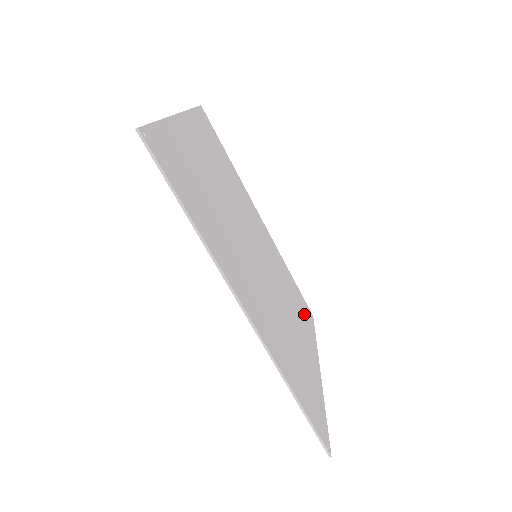
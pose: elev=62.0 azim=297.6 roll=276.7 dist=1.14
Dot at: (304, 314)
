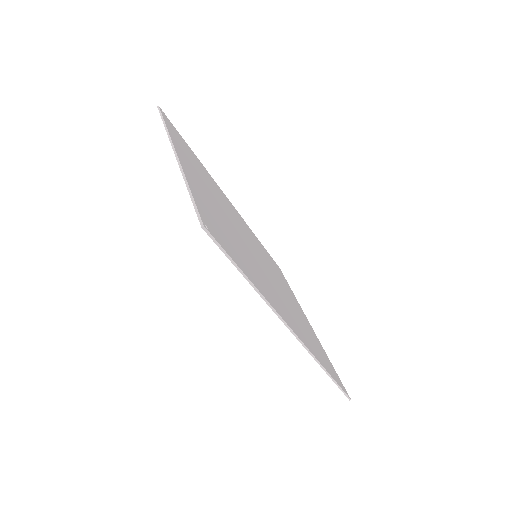
Dot at: (281, 276)
